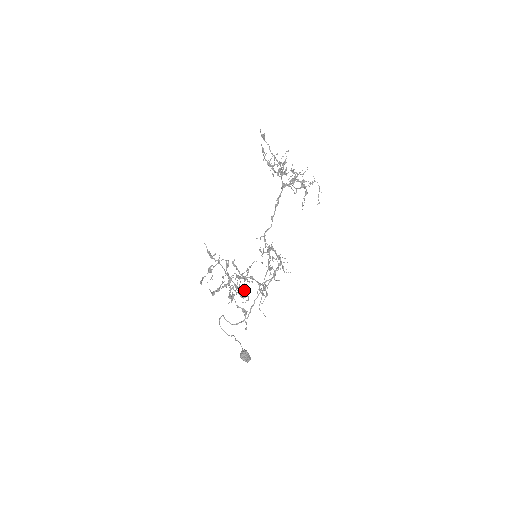
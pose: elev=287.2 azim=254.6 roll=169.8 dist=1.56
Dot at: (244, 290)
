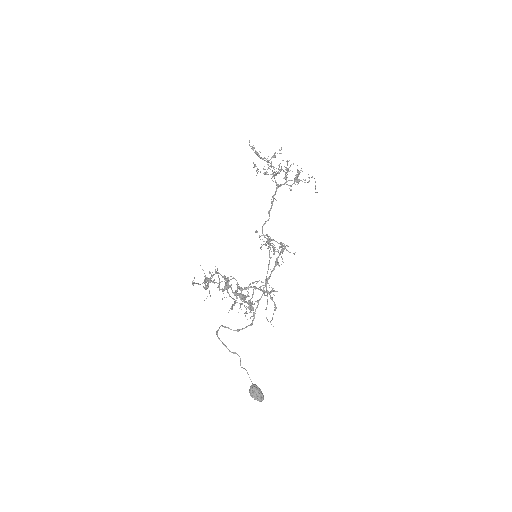
Dot at: (248, 306)
